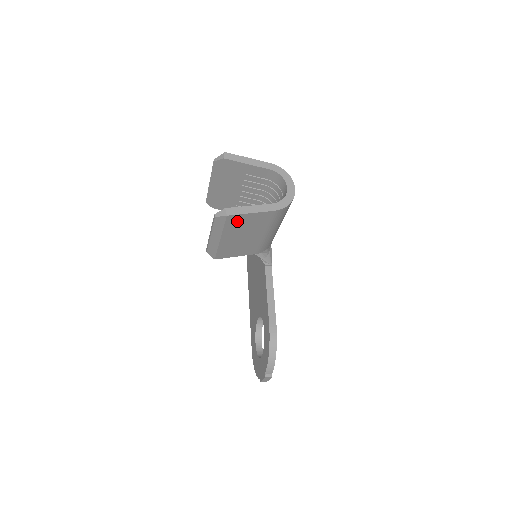
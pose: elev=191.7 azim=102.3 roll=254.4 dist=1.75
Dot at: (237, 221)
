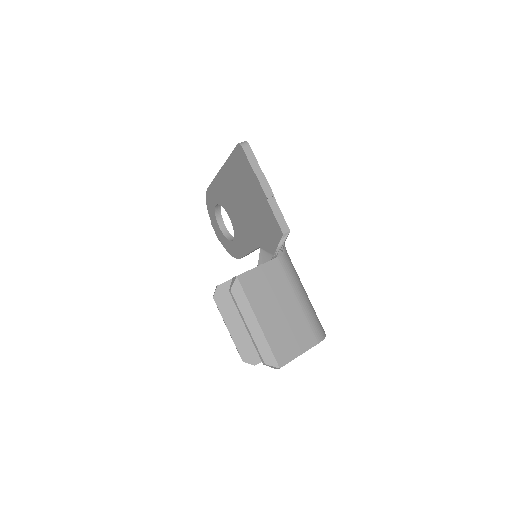
Dot at: occluded
